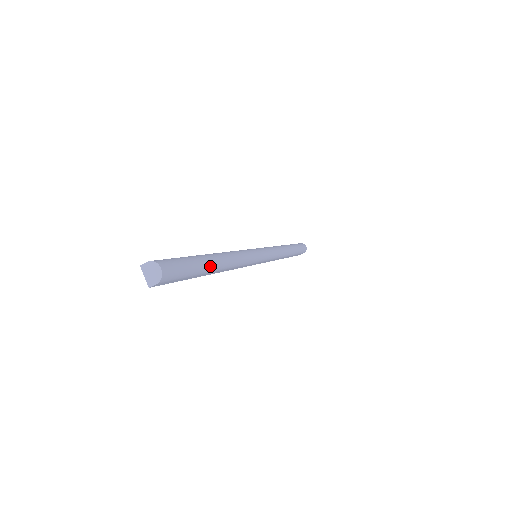
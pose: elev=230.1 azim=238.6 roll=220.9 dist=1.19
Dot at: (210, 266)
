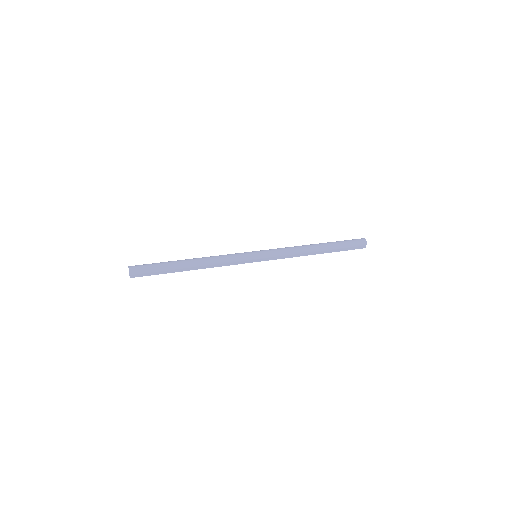
Dot at: (177, 265)
